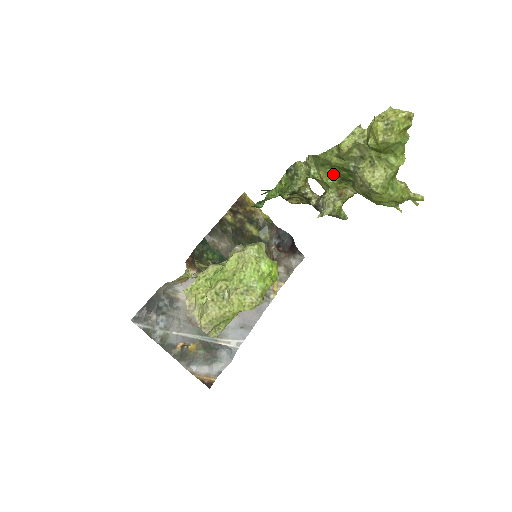
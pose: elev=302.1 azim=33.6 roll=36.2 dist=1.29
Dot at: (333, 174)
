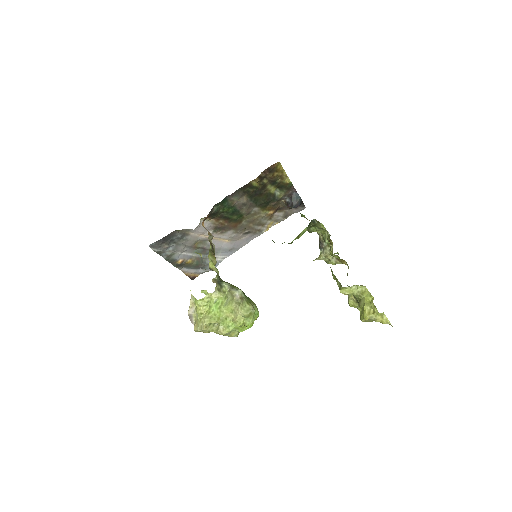
Dot at: occluded
